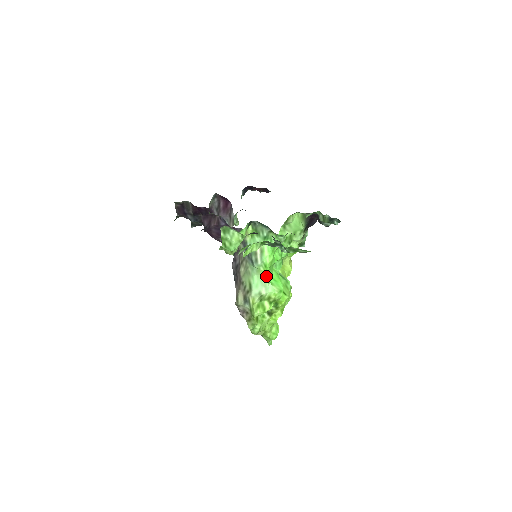
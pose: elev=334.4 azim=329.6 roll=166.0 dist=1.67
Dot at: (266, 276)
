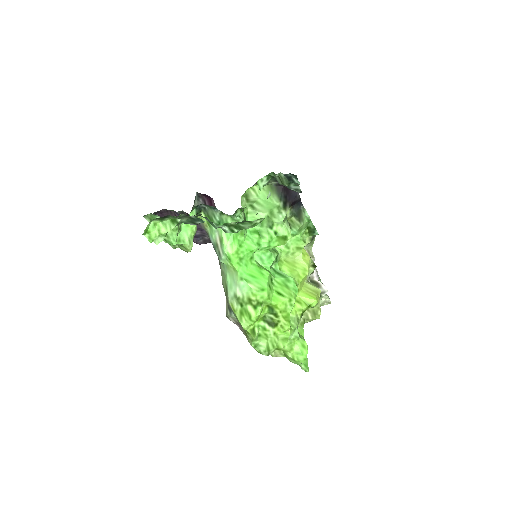
Dot at: (236, 272)
